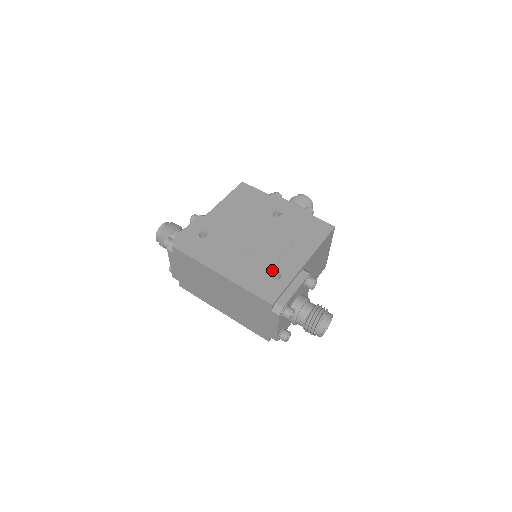
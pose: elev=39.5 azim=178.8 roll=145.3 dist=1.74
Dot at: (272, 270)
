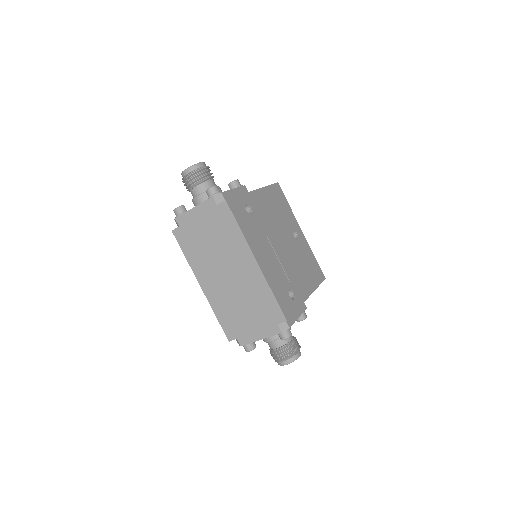
Dot at: (290, 287)
